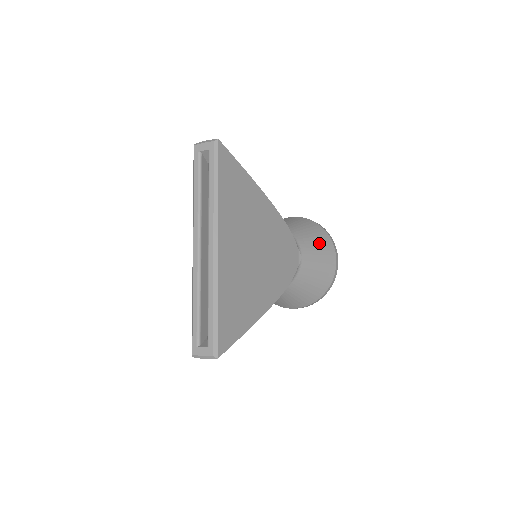
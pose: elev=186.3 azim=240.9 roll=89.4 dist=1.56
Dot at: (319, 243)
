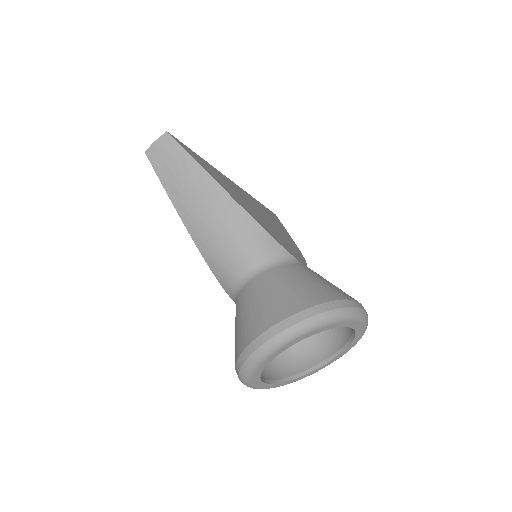
Dot at: occluded
